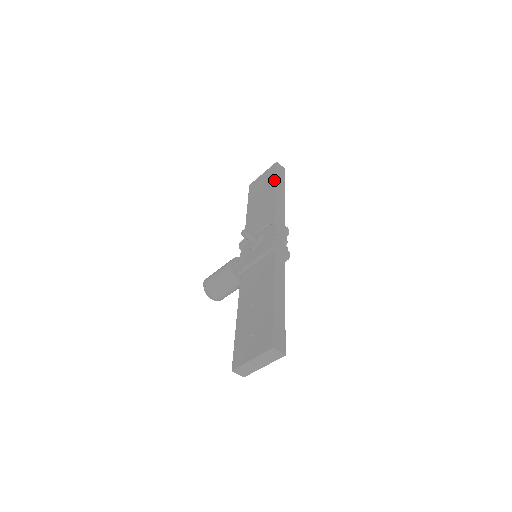
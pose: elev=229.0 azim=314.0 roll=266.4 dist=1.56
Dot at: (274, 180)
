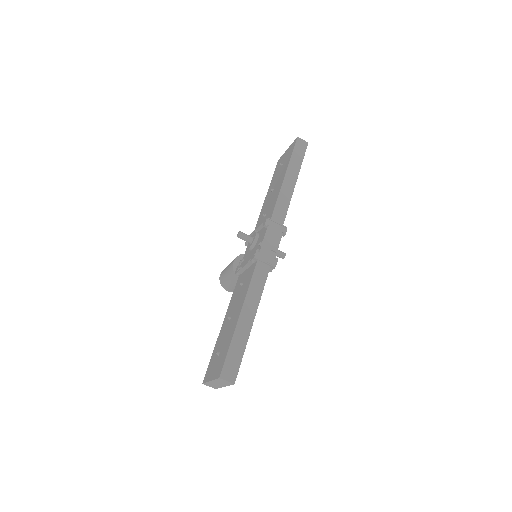
Dot at: (287, 164)
